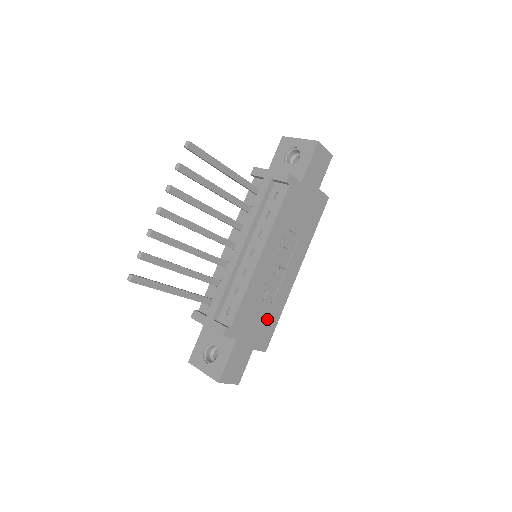
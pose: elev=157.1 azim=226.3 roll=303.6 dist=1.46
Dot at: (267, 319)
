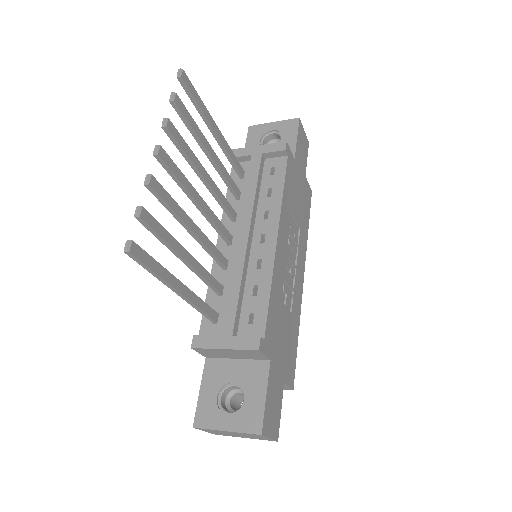
Dot at: (289, 337)
